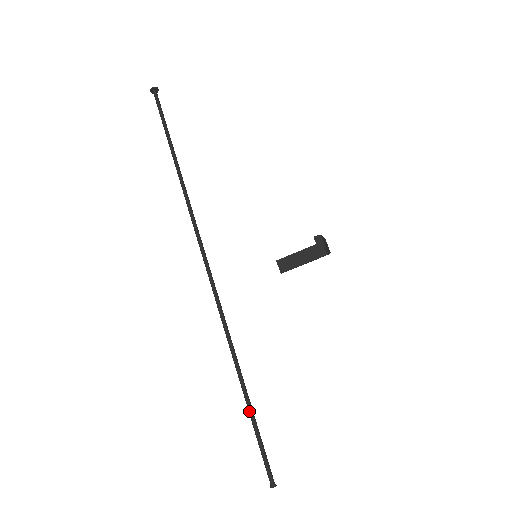
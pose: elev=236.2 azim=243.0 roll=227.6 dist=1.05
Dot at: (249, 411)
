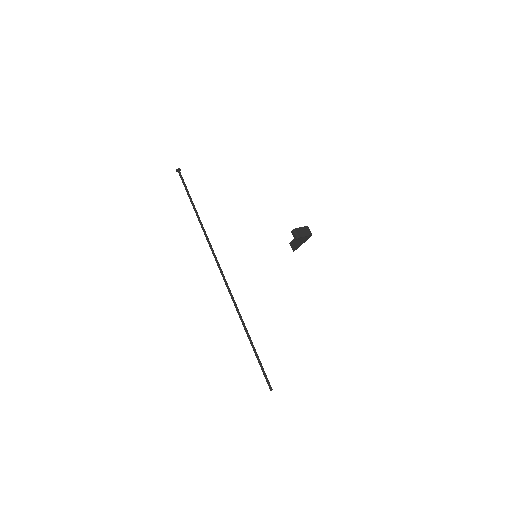
Dot at: occluded
